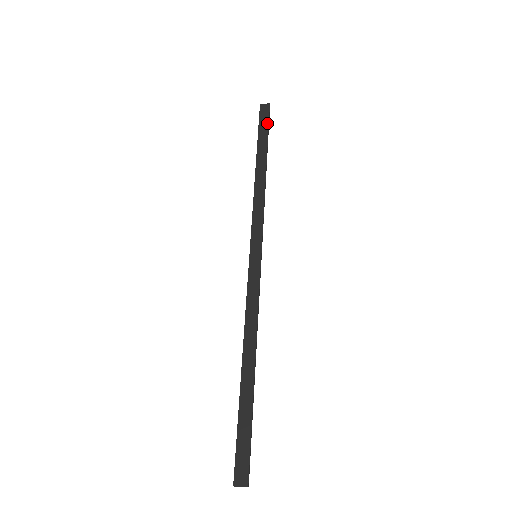
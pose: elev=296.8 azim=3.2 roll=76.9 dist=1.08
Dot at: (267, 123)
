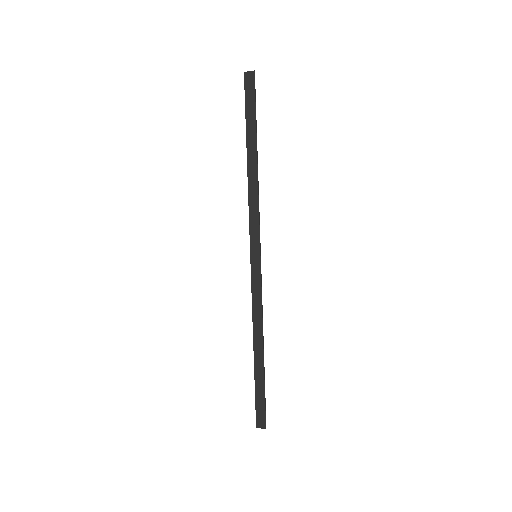
Dot at: (253, 100)
